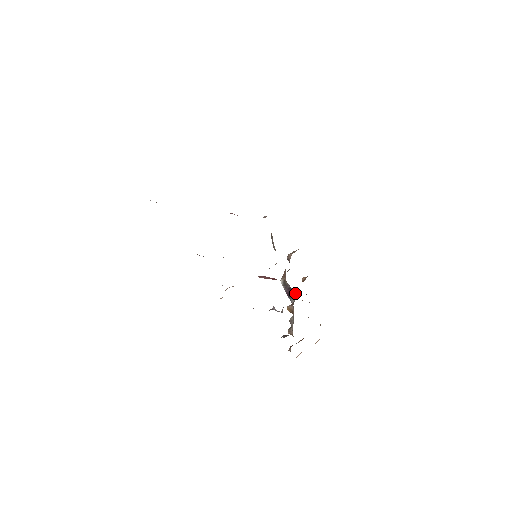
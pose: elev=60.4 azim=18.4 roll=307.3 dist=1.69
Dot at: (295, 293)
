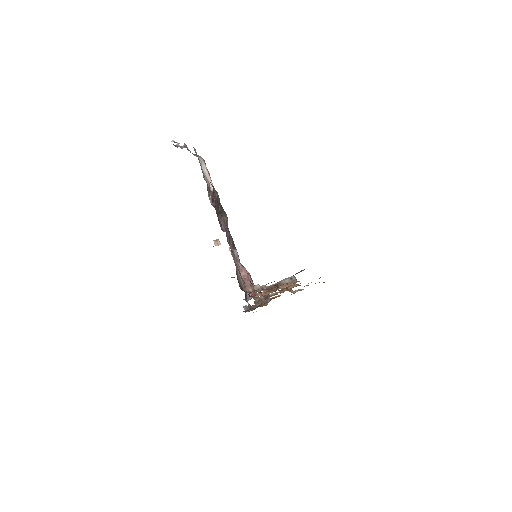
Dot at: (270, 299)
